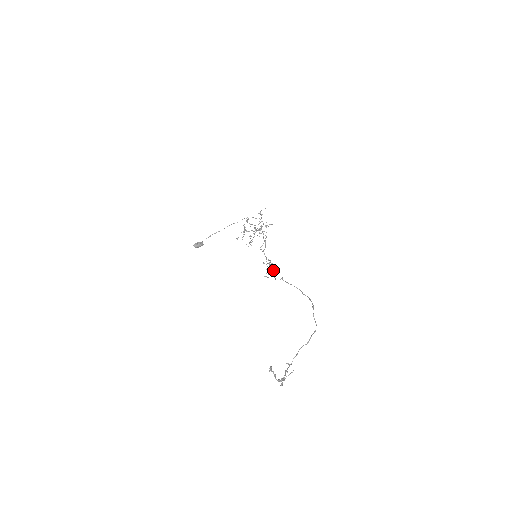
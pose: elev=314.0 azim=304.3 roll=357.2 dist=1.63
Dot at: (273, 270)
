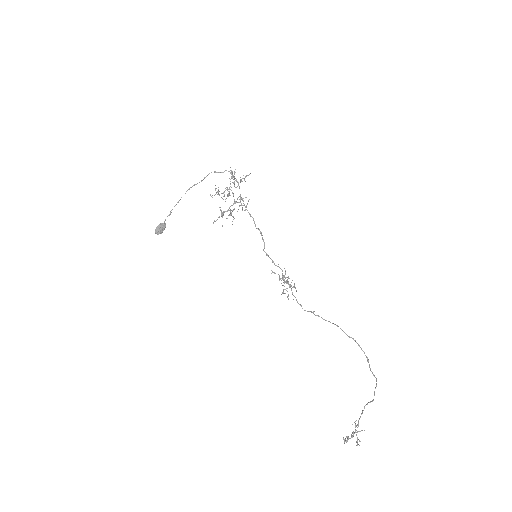
Dot at: (291, 286)
